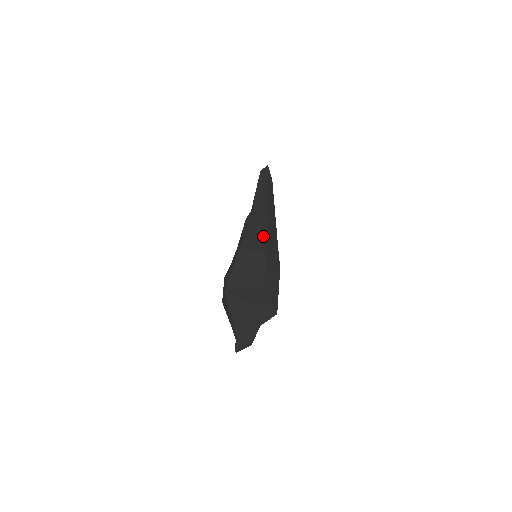
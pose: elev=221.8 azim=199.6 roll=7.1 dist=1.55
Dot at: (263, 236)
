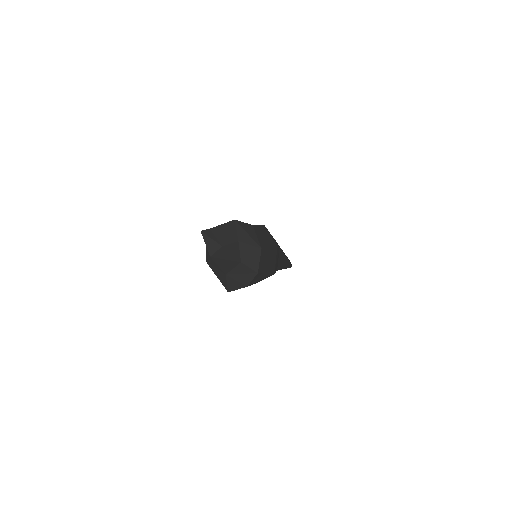
Dot at: occluded
